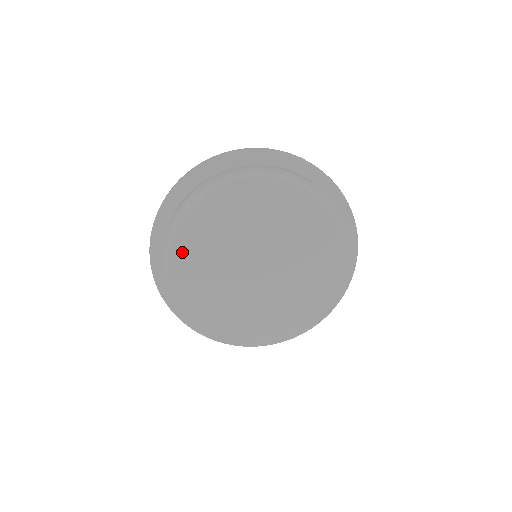
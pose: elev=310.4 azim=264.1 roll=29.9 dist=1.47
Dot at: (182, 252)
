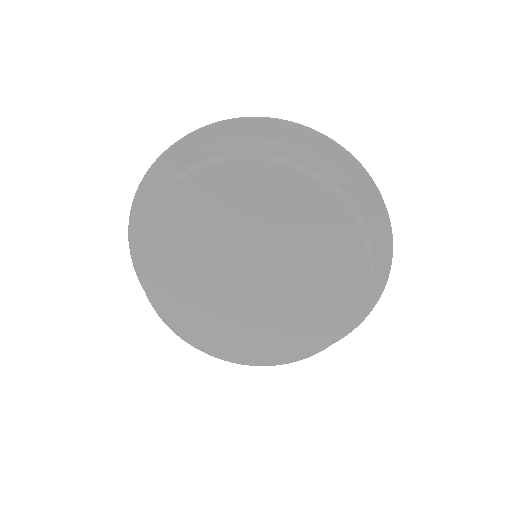
Dot at: (155, 250)
